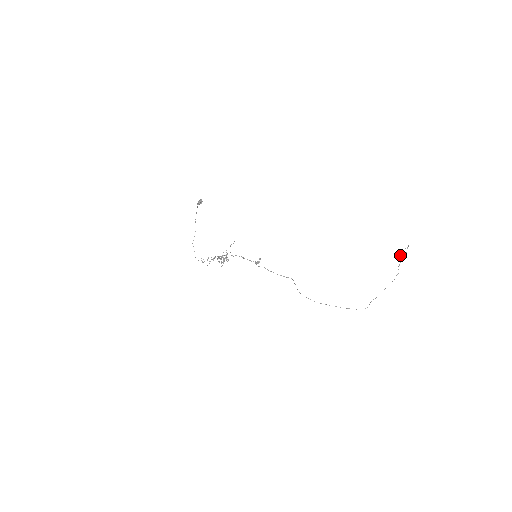
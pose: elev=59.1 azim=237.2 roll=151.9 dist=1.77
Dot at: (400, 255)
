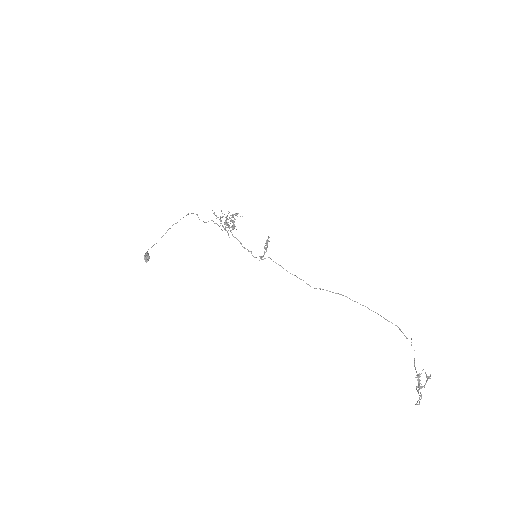
Dot at: occluded
